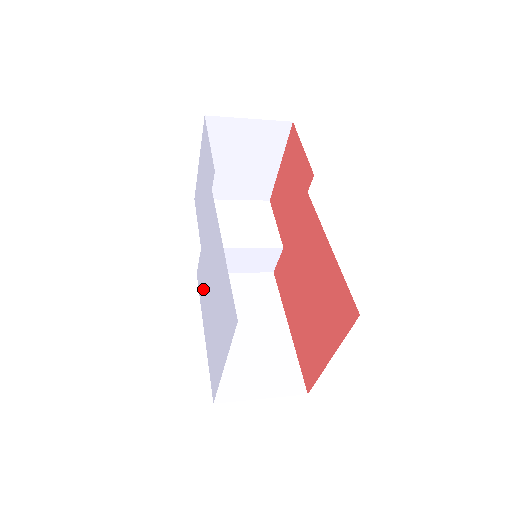
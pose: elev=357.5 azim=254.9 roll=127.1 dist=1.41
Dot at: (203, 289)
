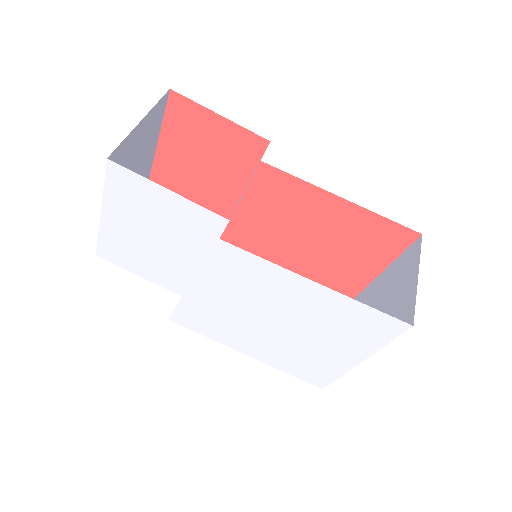
Dot at: (221, 327)
